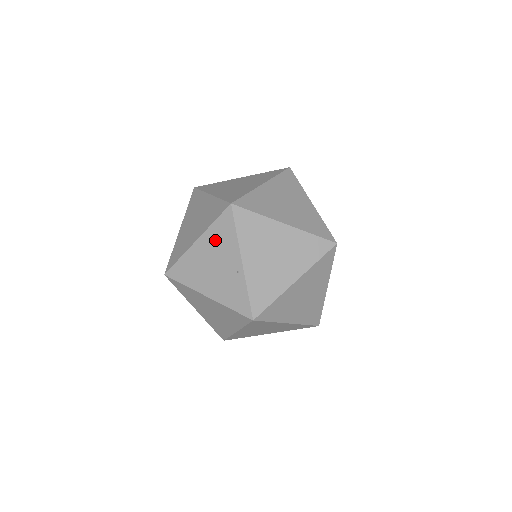
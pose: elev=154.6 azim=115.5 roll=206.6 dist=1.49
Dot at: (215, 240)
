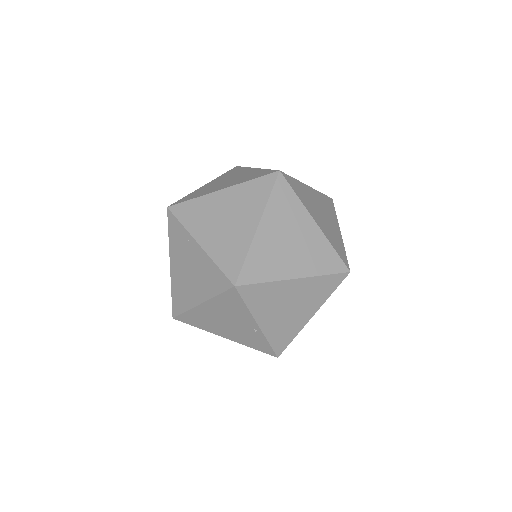
Dot at: (223, 307)
